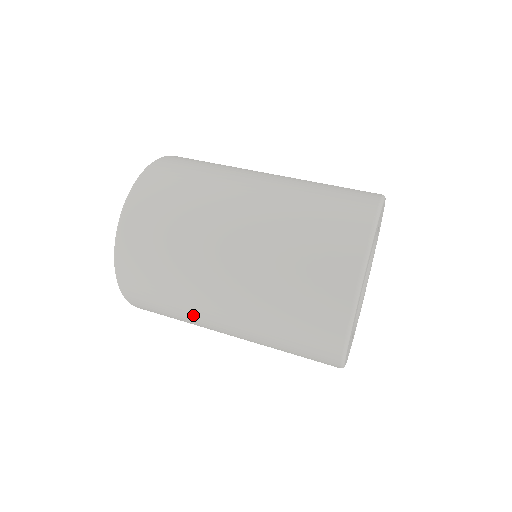
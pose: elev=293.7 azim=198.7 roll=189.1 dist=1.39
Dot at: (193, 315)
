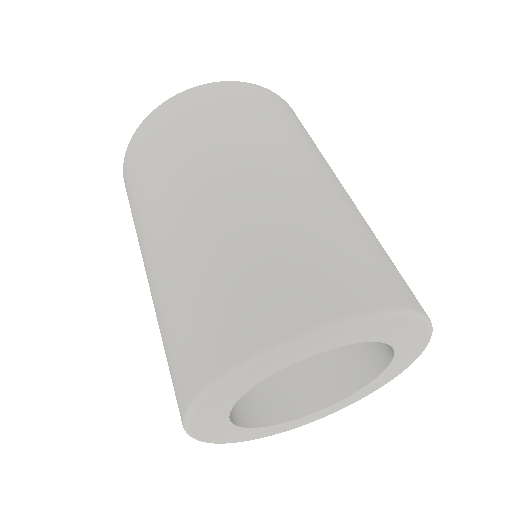
Dot at: occluded
